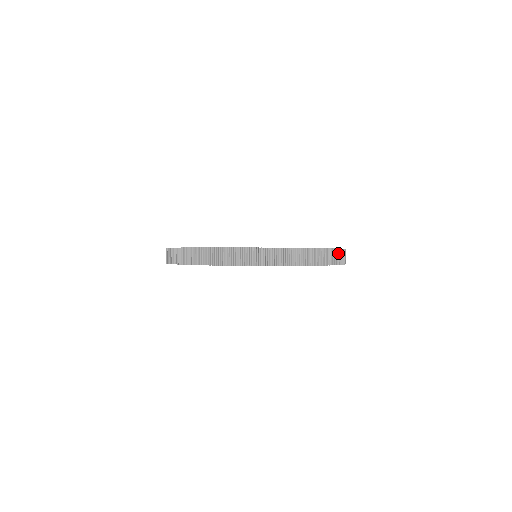
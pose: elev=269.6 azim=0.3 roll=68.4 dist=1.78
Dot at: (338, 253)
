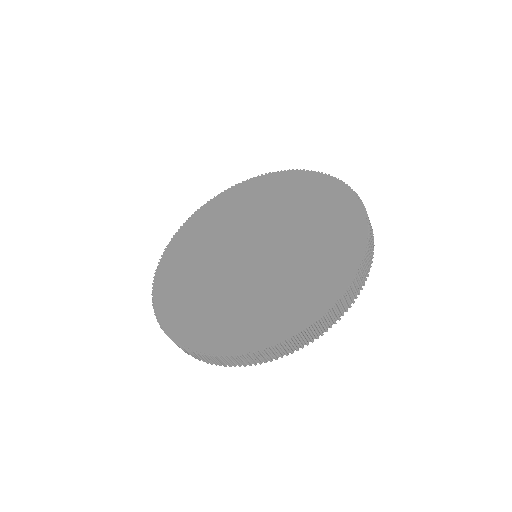
Dot at: (295, 339)
